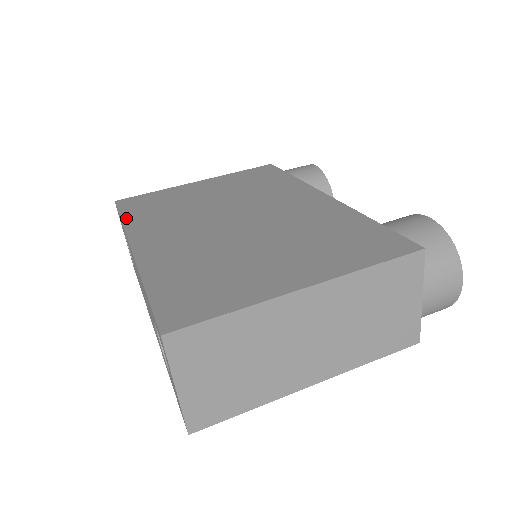
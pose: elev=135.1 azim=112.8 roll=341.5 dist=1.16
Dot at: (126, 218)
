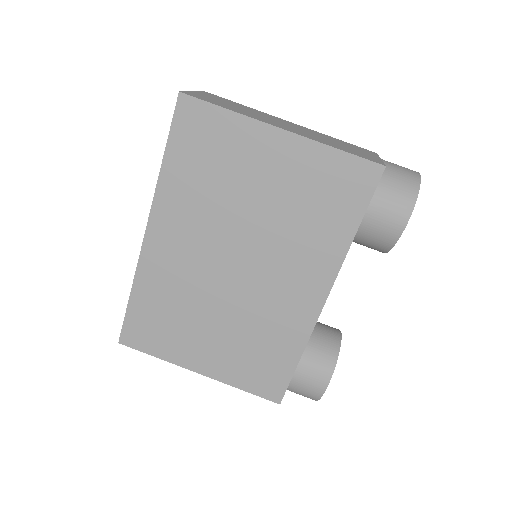
Dot at: (167, 164)
